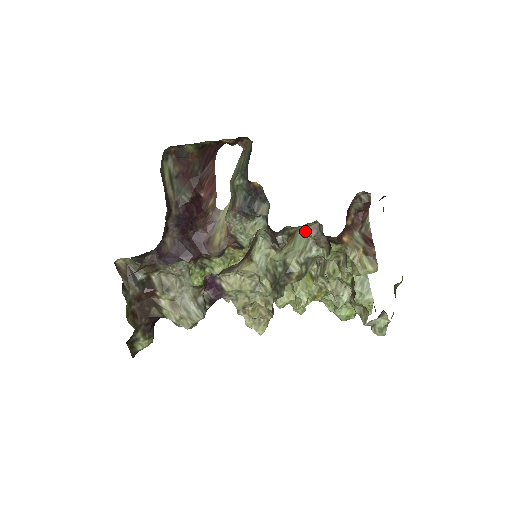
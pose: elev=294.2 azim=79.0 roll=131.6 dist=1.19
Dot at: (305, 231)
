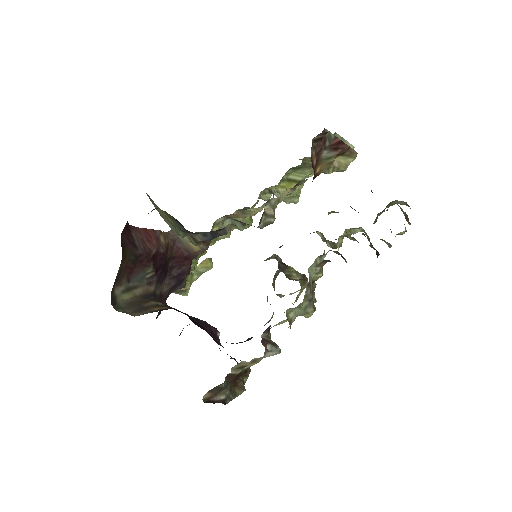
Dot at: occluded
